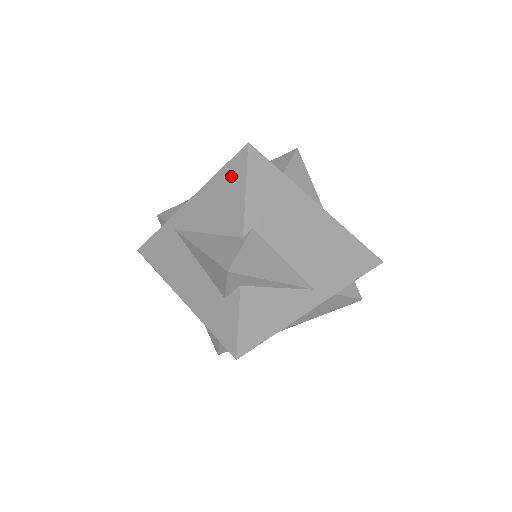
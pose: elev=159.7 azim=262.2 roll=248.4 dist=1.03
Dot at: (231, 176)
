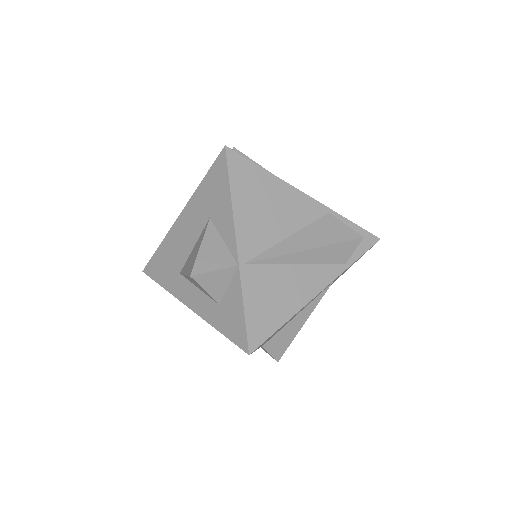
Dot at: occluded
